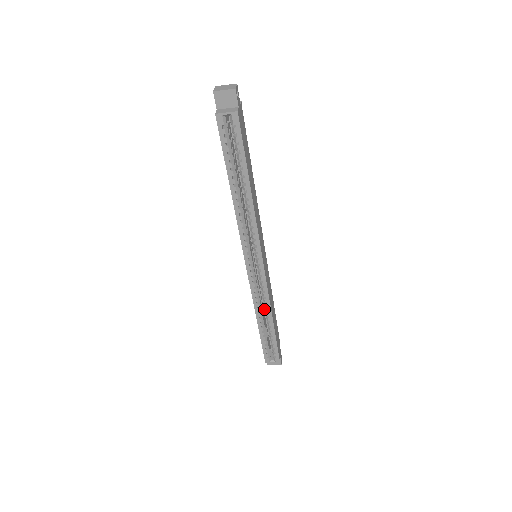
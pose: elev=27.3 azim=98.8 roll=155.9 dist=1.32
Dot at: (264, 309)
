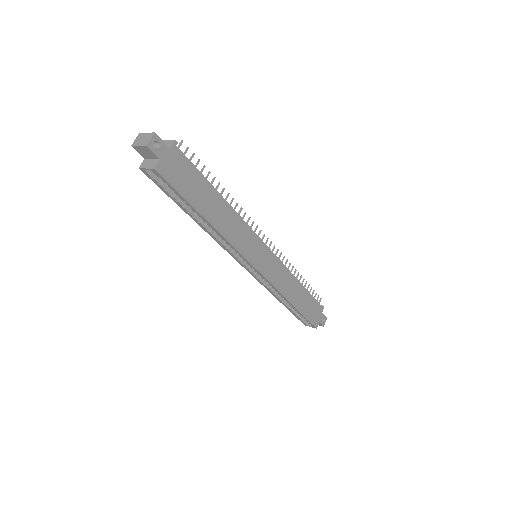
Dot at: occluded
